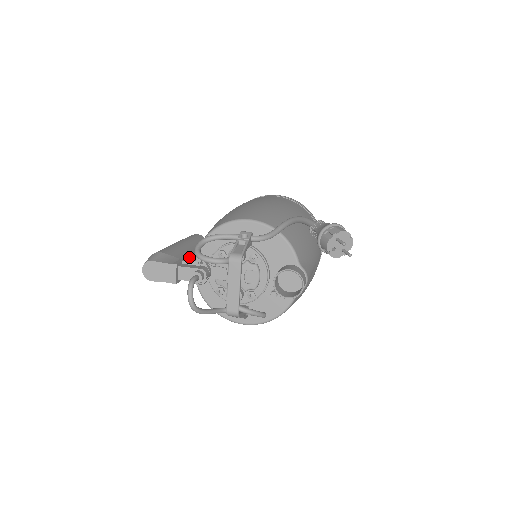
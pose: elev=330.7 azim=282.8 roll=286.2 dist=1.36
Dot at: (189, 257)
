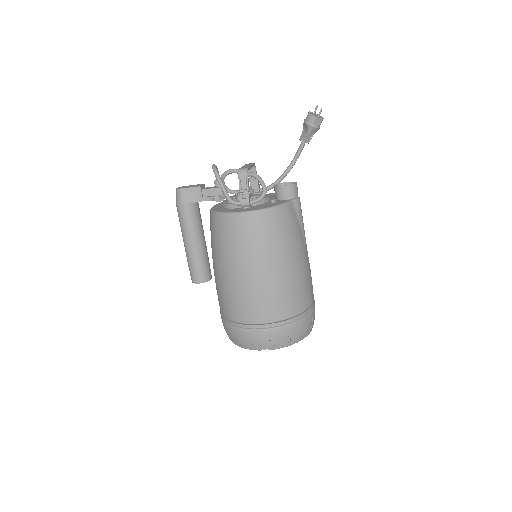
Dot at: (203, 233)
